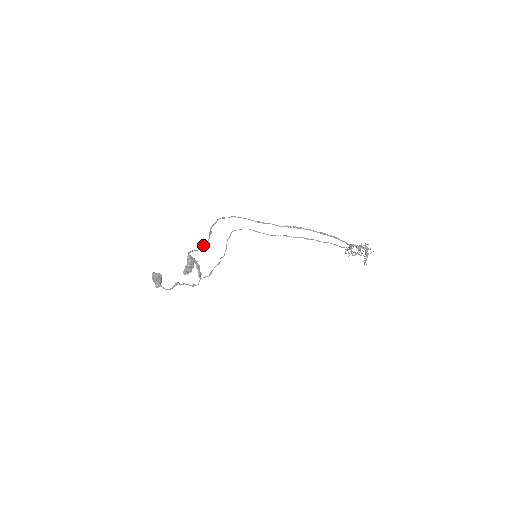
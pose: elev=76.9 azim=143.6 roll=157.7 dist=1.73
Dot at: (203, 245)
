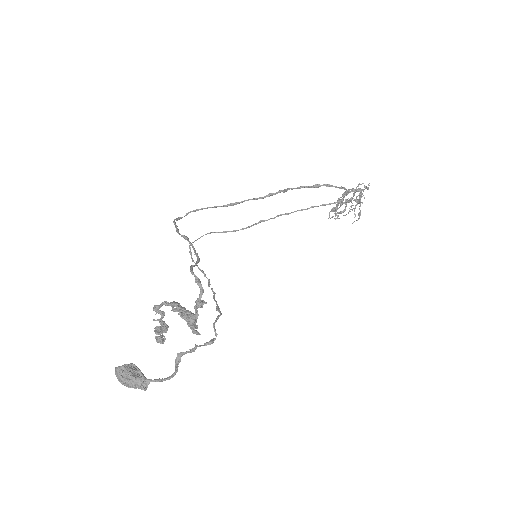
Dot at: occluded
